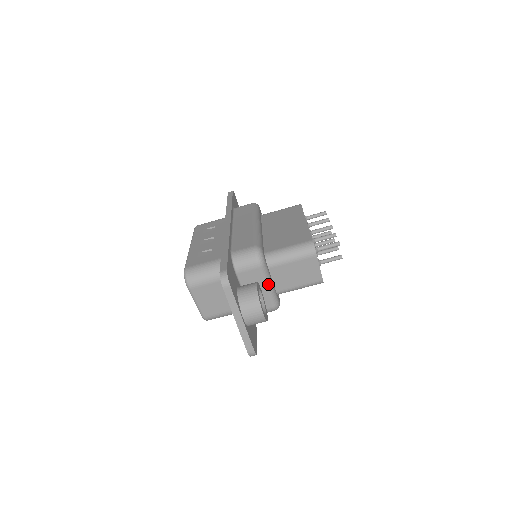
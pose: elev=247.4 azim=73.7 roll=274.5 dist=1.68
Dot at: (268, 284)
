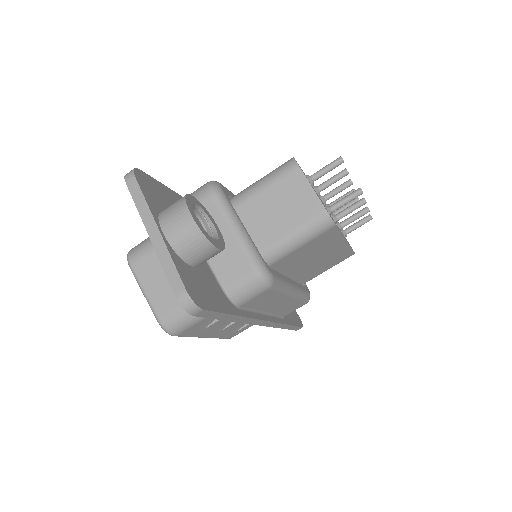
Dot at: (234, 226)
